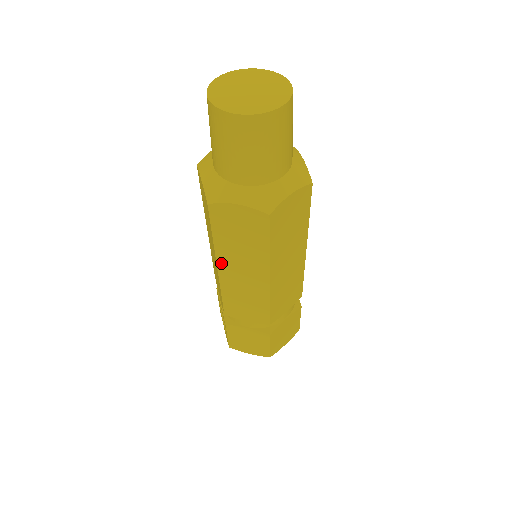
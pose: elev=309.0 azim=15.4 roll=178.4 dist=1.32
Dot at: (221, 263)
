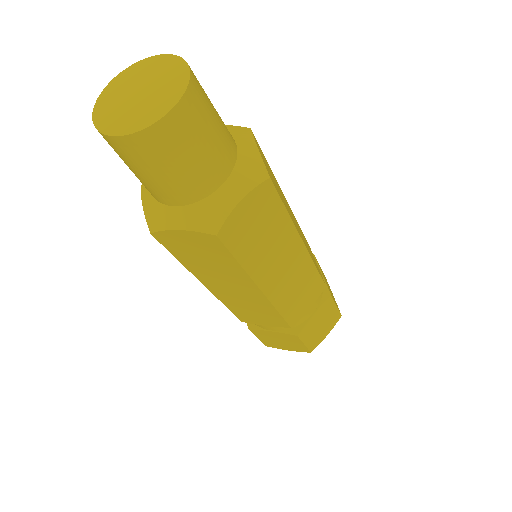
Dot at: (205, 282)
